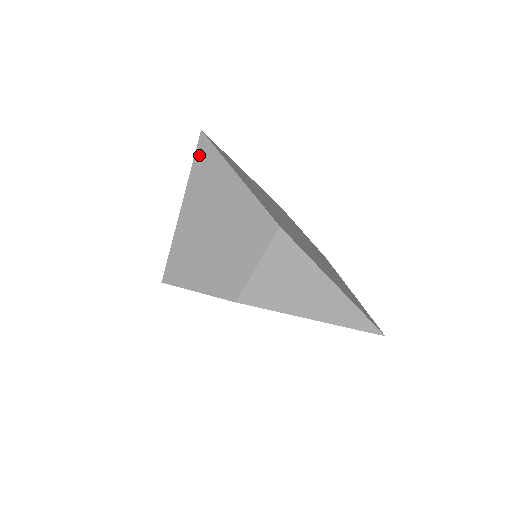
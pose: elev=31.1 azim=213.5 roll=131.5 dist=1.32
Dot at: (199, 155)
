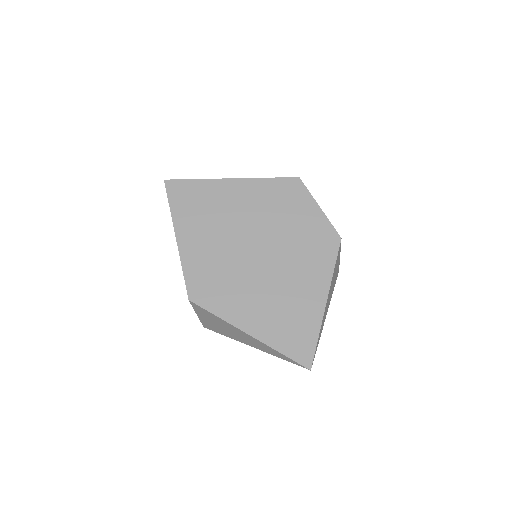
Dot at: occluded
